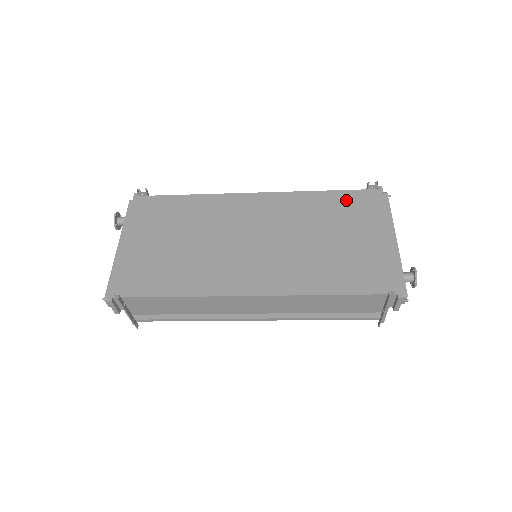
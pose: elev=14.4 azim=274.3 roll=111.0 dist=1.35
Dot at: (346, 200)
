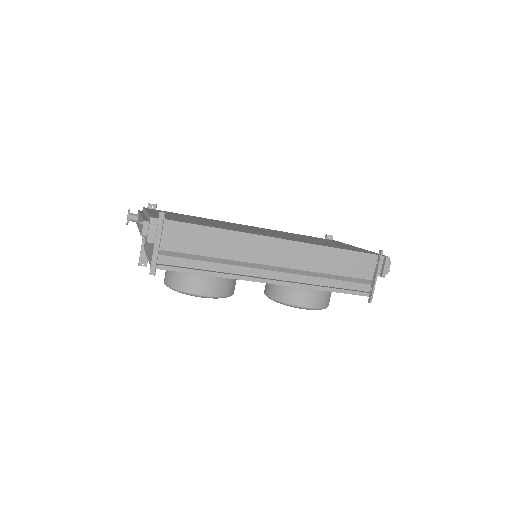
Dot at: occluded
